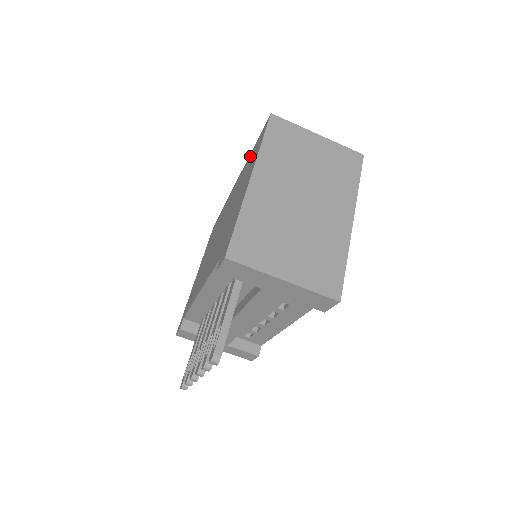
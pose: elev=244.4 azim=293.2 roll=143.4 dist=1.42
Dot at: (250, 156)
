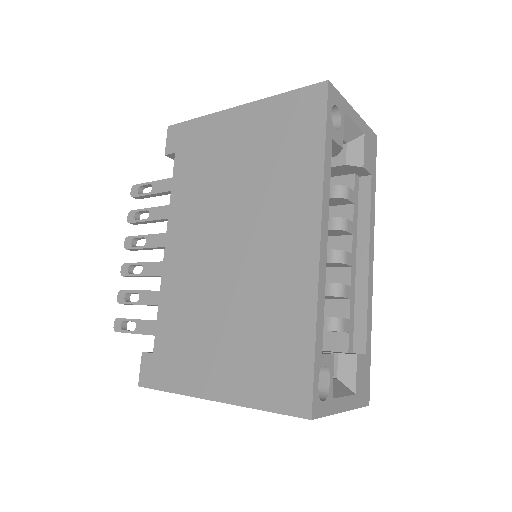
Dot at: (300, 332)
